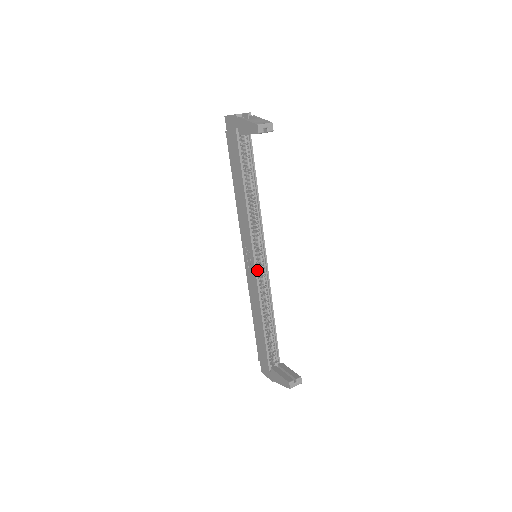
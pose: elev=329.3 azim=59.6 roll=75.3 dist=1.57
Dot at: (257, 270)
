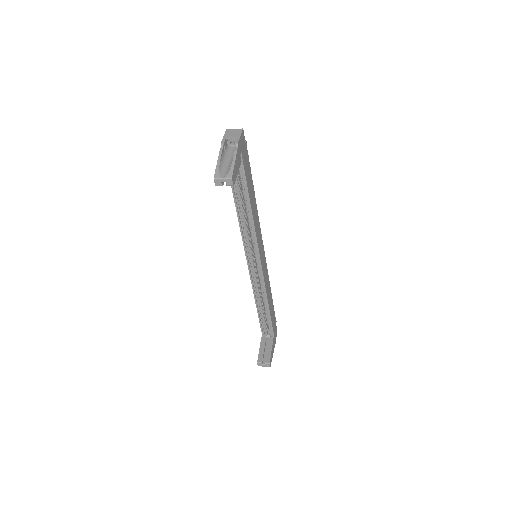
Dot at: (253, 268)
